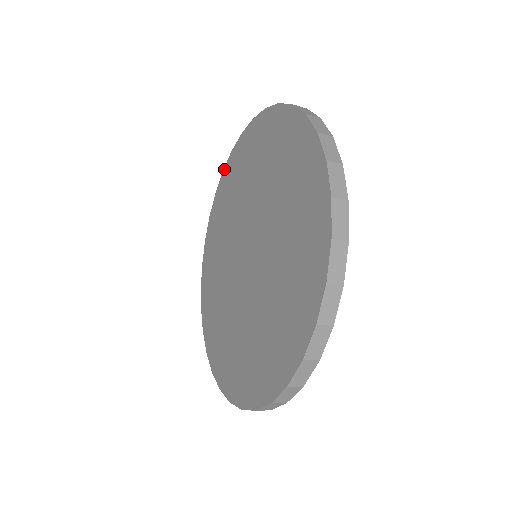
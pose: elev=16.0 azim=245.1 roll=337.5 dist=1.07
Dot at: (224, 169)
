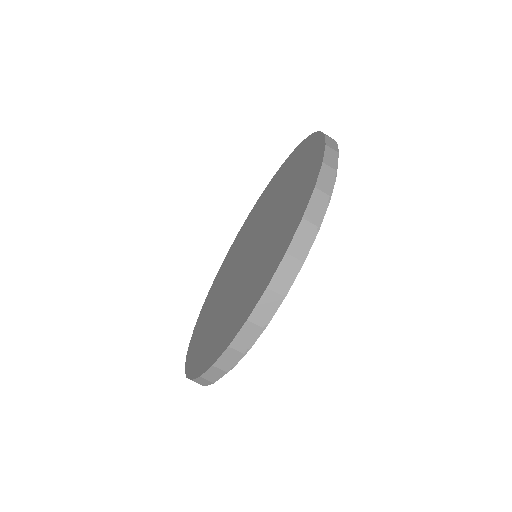
Dot at: (203, 304)
